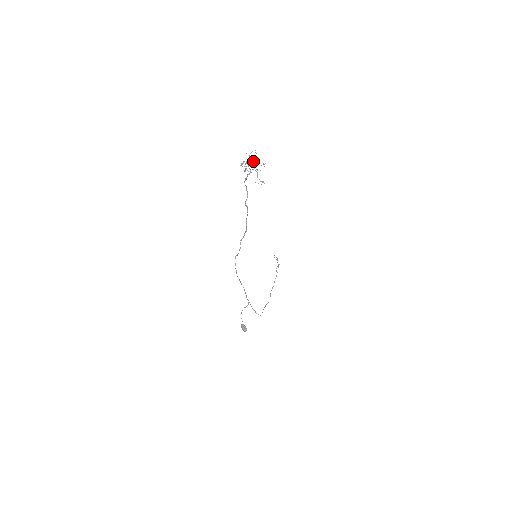
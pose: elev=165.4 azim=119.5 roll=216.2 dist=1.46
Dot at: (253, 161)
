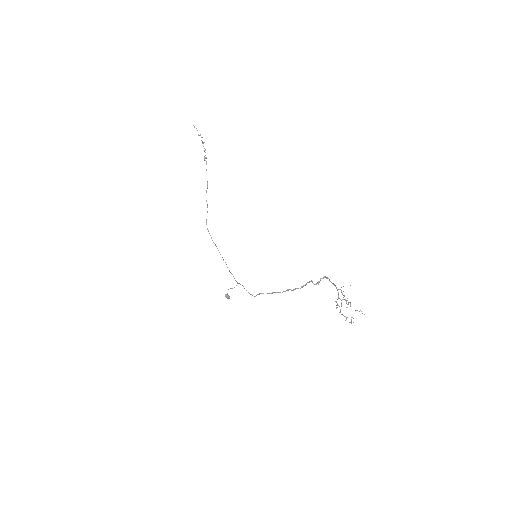
Dot at: occluded
